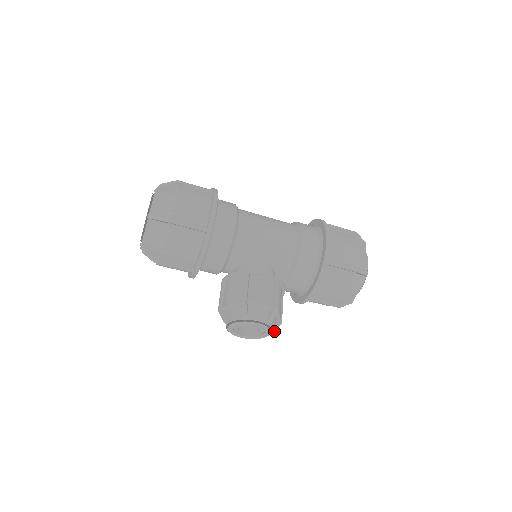
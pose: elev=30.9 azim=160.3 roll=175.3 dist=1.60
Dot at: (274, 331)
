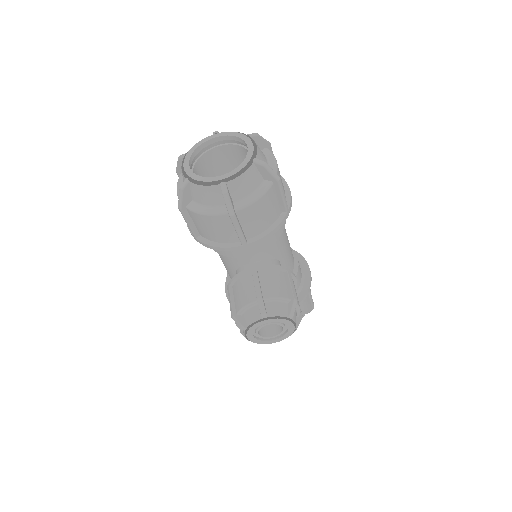
Dot at: occluded
